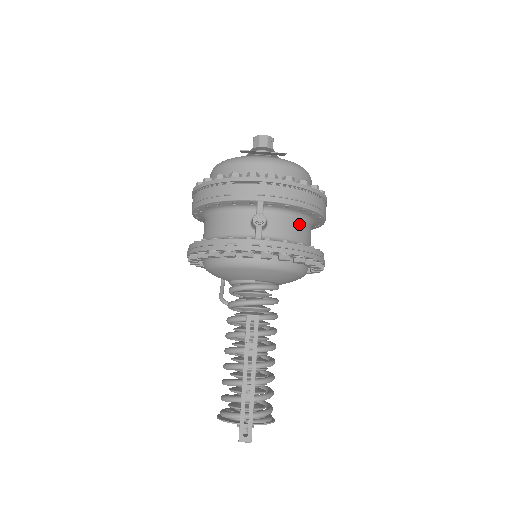
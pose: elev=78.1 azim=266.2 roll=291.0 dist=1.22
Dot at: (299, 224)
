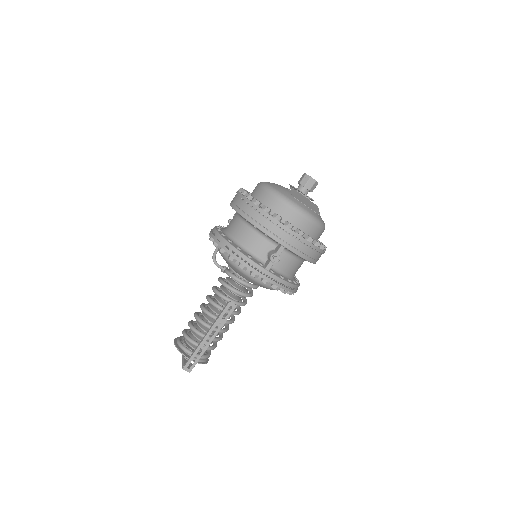
Dot at: (297, 264)
